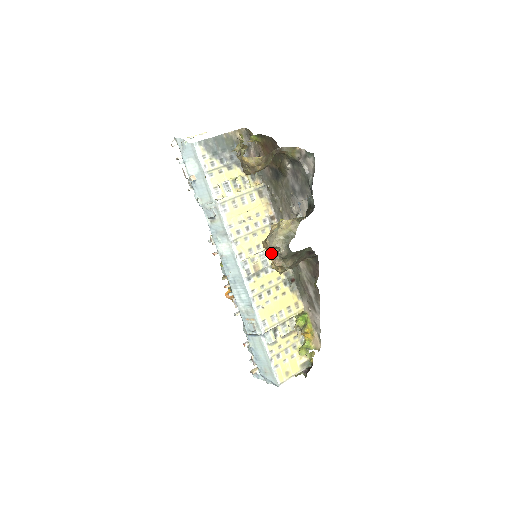
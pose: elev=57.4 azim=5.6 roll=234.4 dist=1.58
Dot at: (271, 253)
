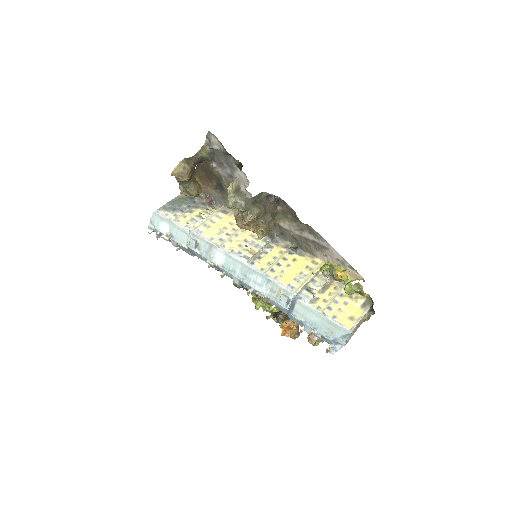
Dot at: (241, 218)
